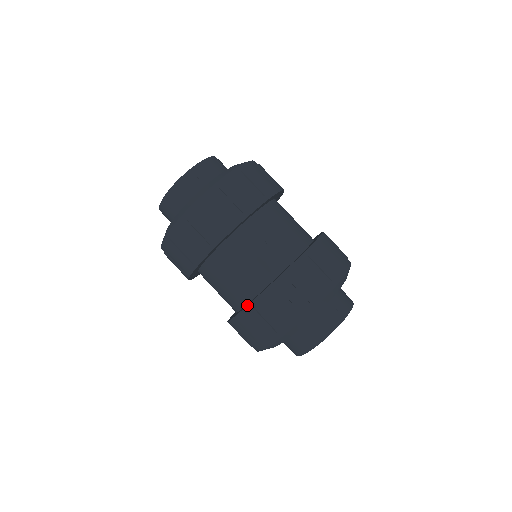
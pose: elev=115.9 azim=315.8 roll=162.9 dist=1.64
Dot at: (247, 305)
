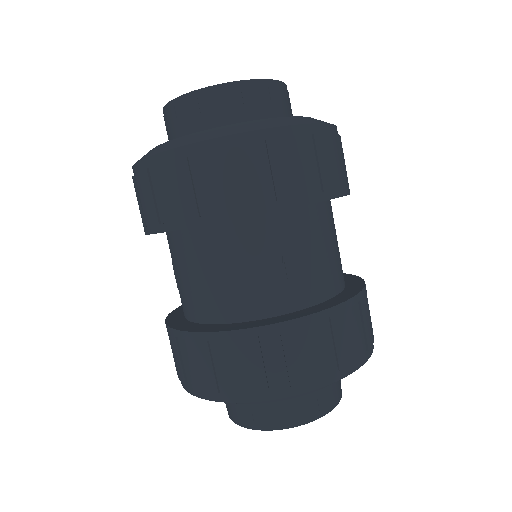
Dot at: (201, 331)
